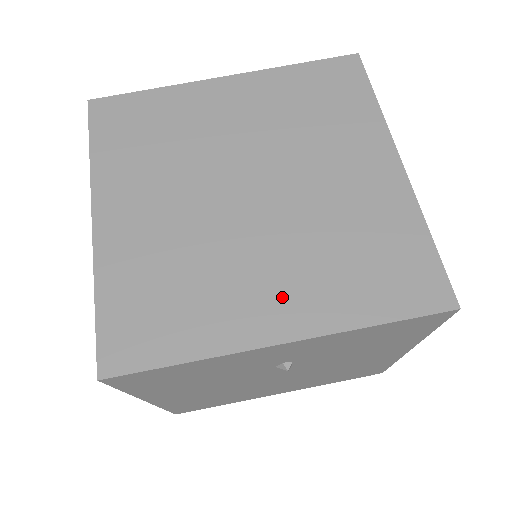
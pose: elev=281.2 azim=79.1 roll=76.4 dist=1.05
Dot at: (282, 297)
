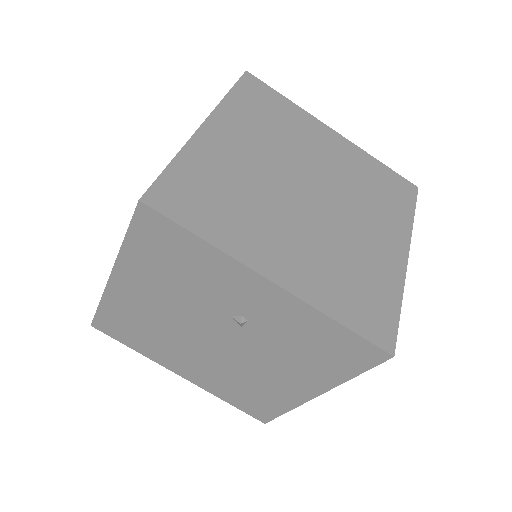
Dot at: (290, 259)
